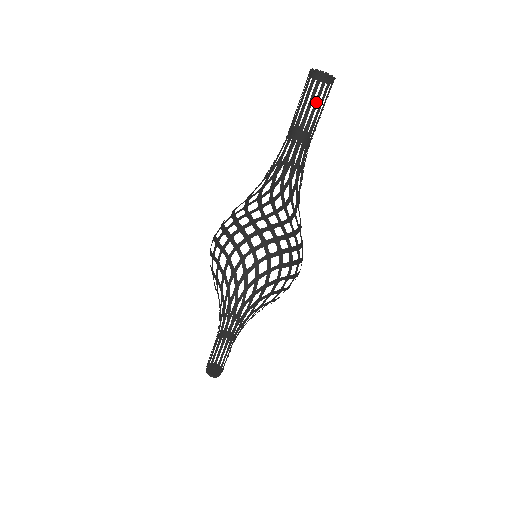
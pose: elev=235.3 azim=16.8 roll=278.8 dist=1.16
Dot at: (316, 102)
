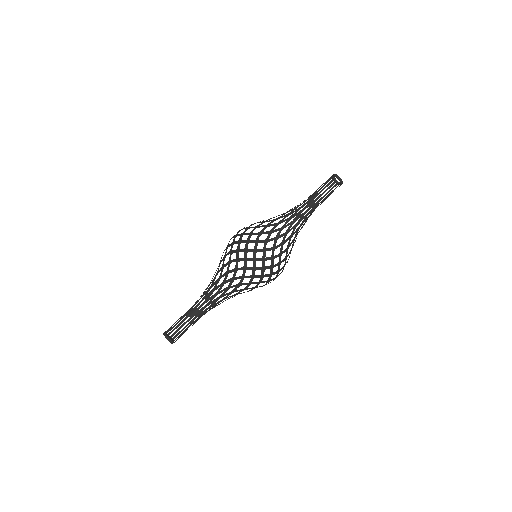
Dot at: occluded
